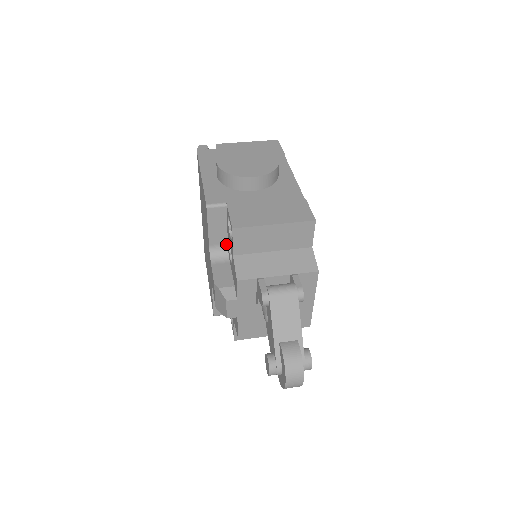
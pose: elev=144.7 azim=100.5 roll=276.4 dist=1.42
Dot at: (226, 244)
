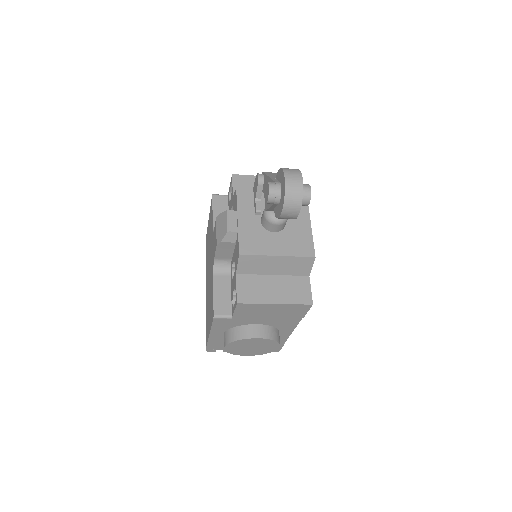
Dot at: occluded
